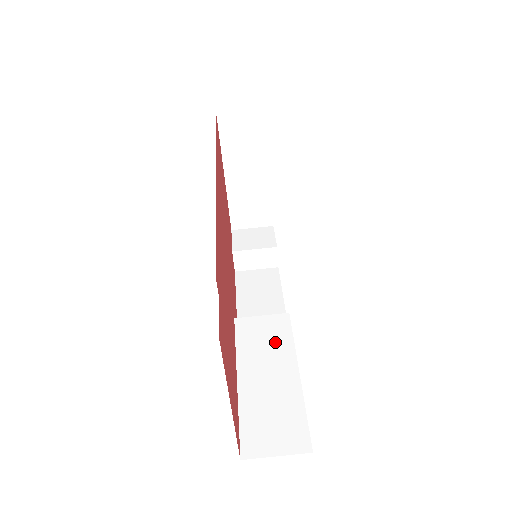
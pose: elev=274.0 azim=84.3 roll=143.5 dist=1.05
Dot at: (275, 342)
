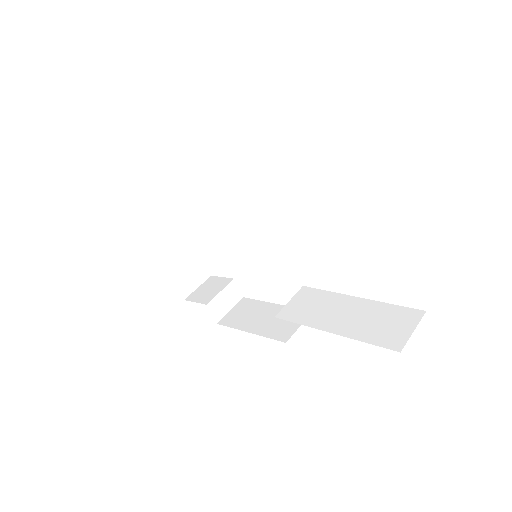
Dot at: (320, 301)
